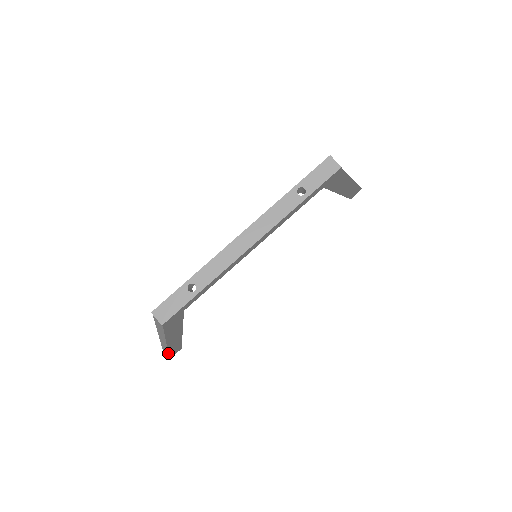
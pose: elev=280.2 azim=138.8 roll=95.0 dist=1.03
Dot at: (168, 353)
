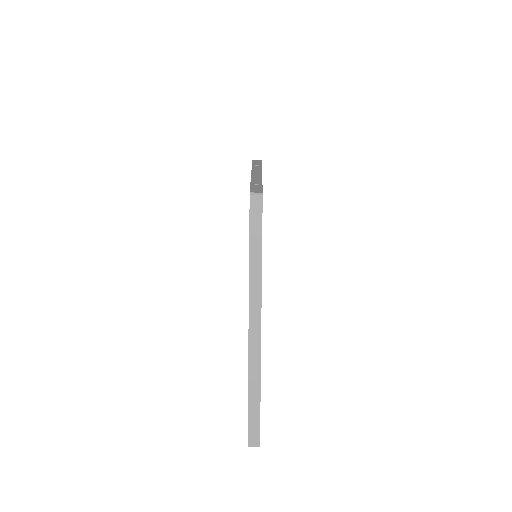
Dot at: (260, 387)
